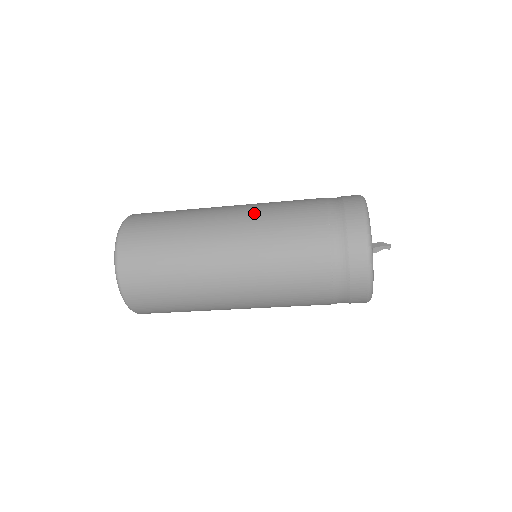
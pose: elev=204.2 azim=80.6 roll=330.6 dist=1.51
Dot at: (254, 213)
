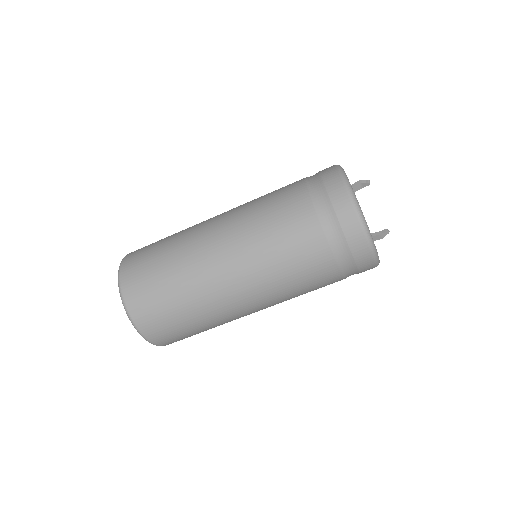
Dot at: occluded
